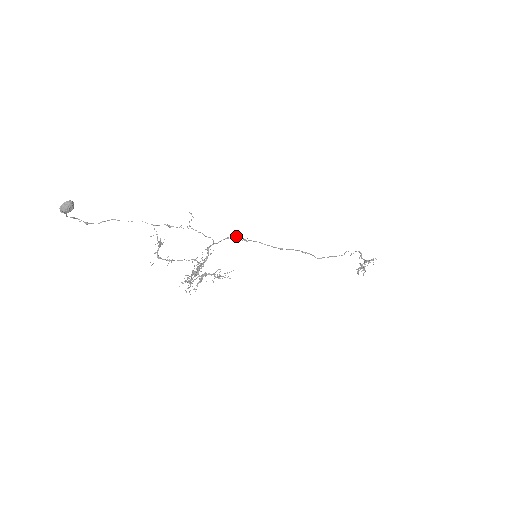
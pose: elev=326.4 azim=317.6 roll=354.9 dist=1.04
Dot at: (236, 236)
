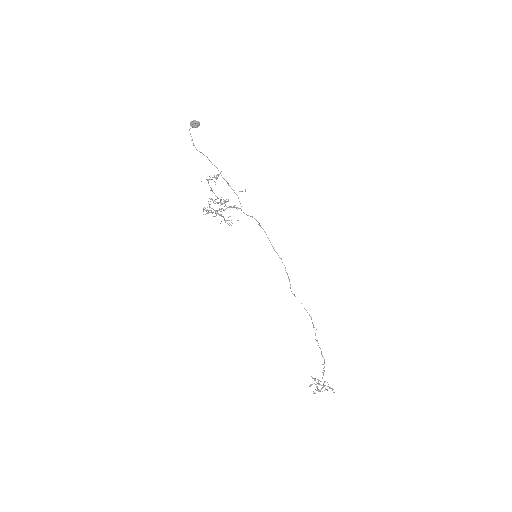
Dot at: (257, 221)
